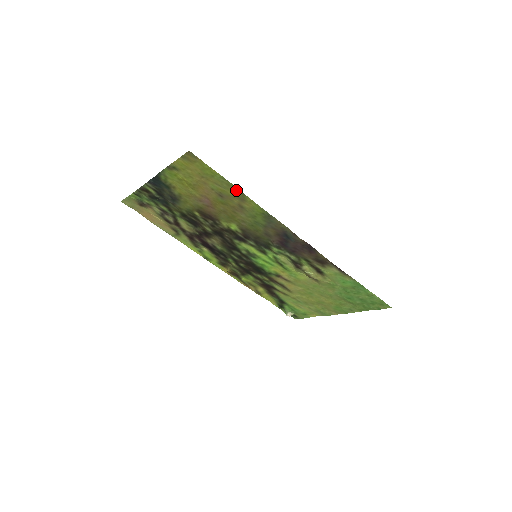
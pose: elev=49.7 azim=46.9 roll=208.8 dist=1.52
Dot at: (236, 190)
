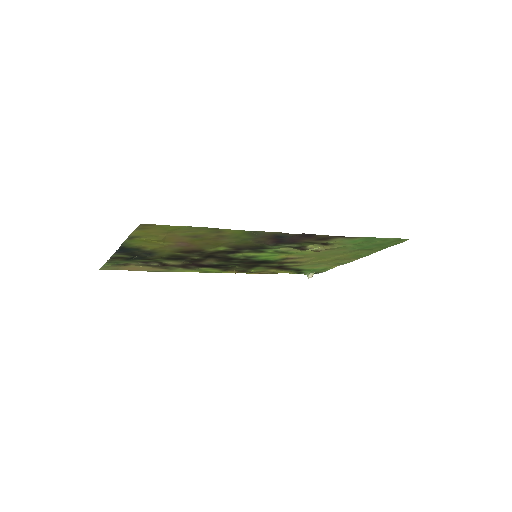
Dot at: (208, 229)
